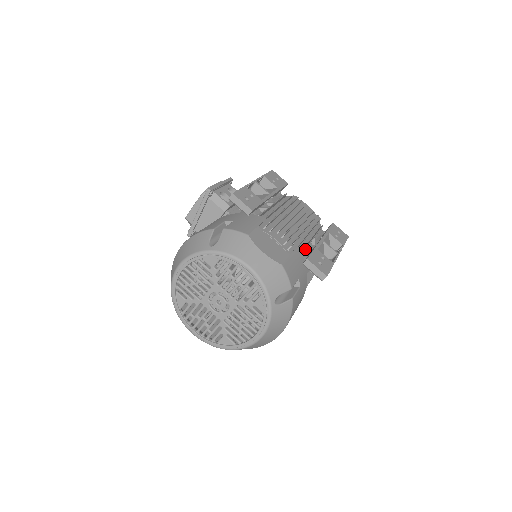
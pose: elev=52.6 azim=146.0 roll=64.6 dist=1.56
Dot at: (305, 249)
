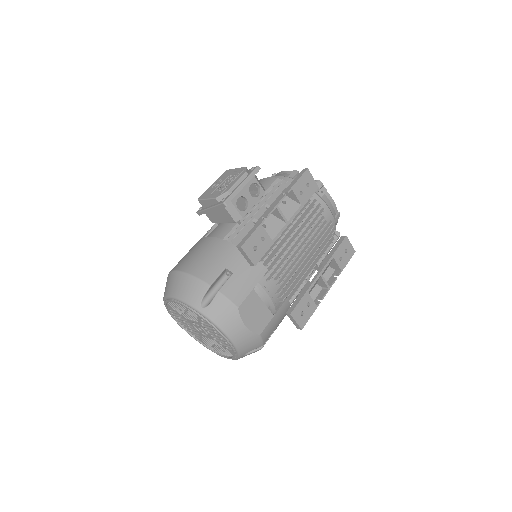
Dot at: (296, 291)
